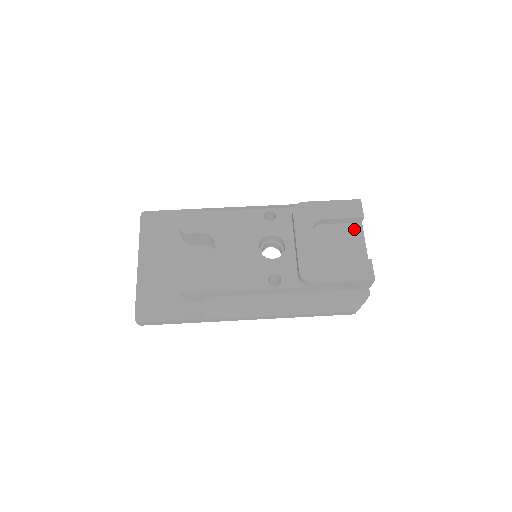
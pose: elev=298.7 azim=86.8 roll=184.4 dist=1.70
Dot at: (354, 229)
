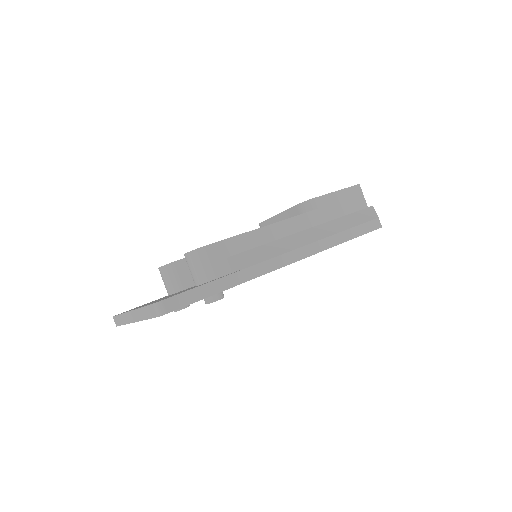
Dot at: occluded
